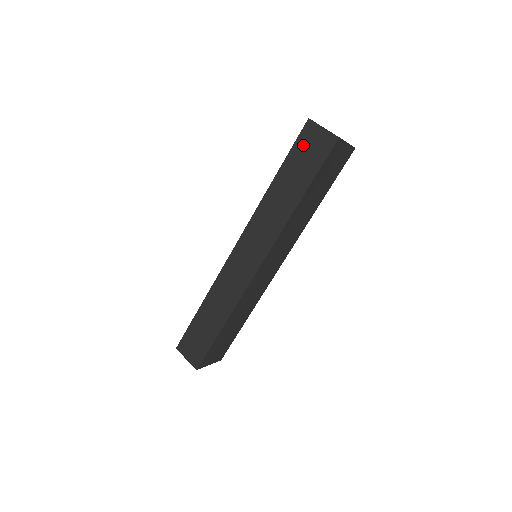
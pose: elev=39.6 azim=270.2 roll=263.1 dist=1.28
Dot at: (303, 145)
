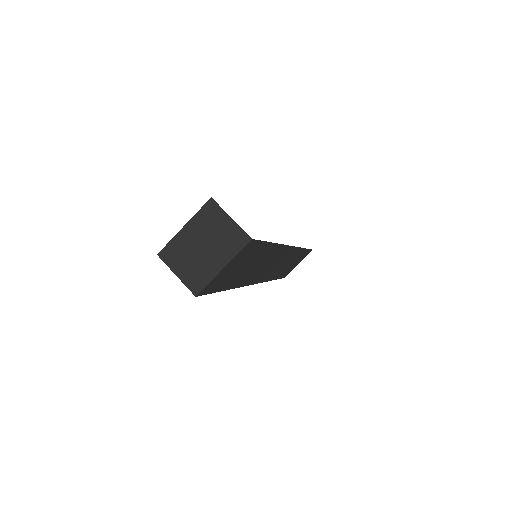
Dot at: occluded
